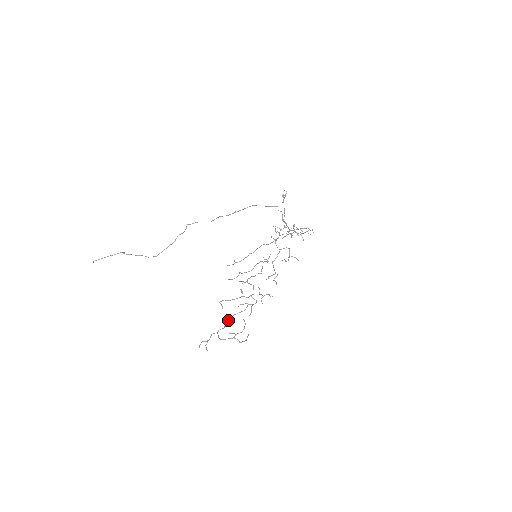
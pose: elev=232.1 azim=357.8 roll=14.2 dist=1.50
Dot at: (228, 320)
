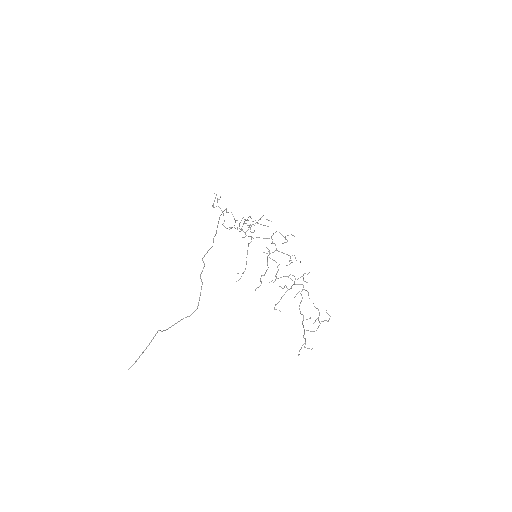
Dot at: (301, 314)
